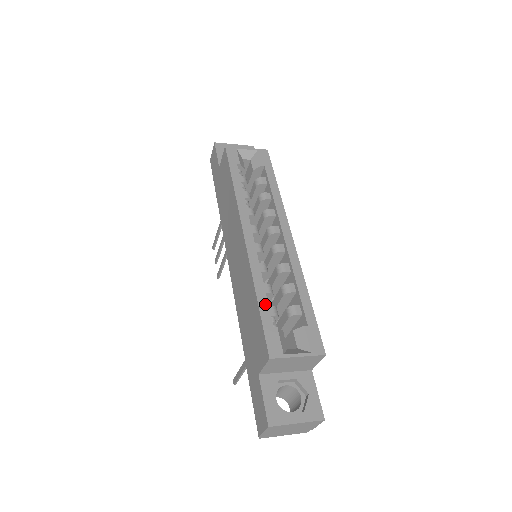
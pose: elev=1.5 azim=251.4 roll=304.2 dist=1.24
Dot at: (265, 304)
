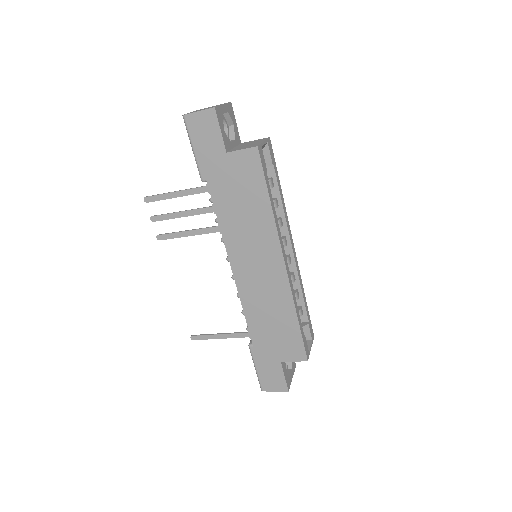
Dot at: (300, 322)
